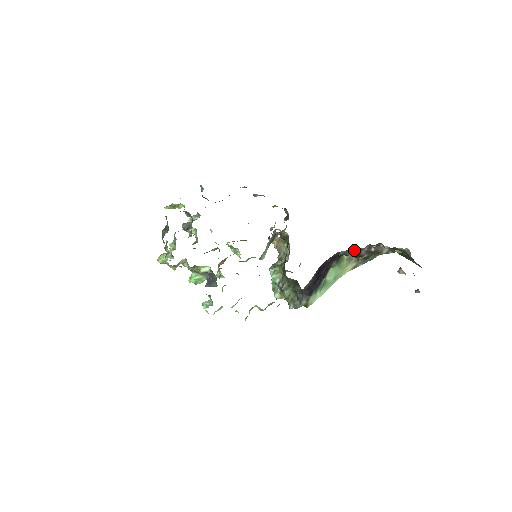
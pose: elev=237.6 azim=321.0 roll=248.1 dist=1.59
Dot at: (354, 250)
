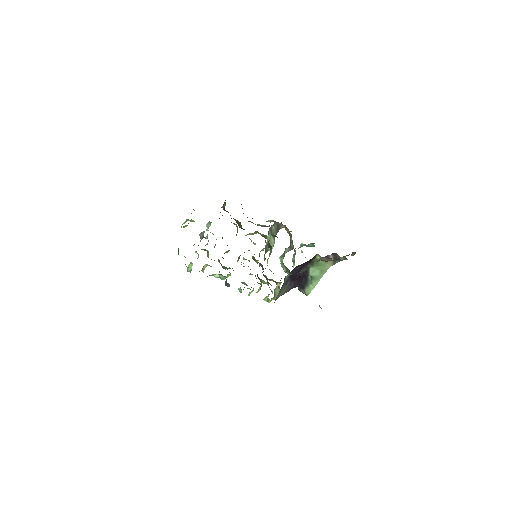
Dot at: occluded
